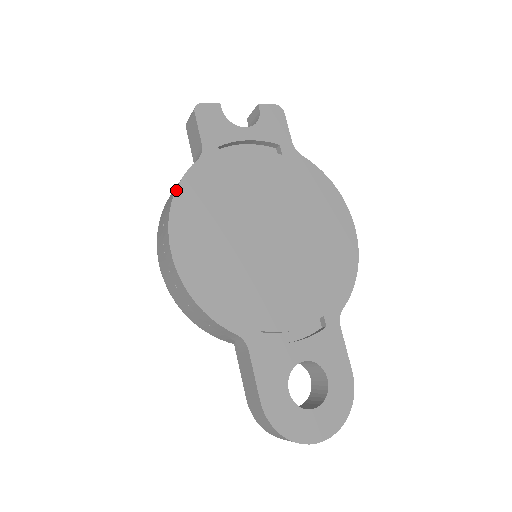
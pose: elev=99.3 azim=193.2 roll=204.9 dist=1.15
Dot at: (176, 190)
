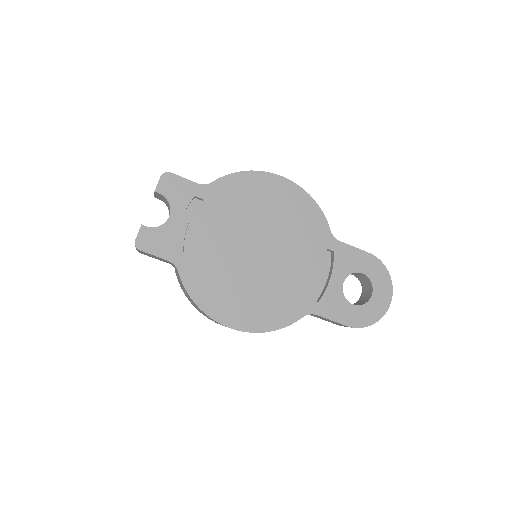
Dot at: (193, 301)
